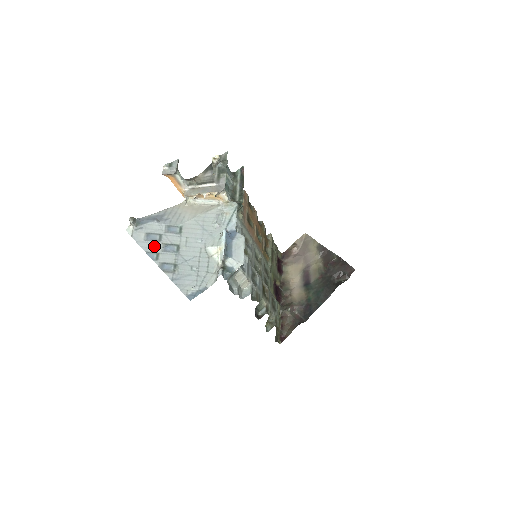
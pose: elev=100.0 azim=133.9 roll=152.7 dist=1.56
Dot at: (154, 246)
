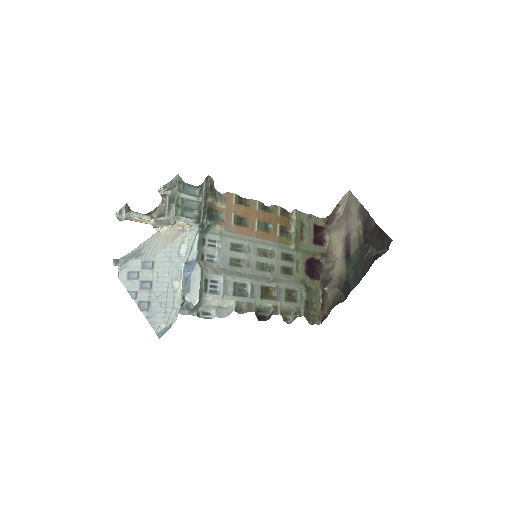
Dot at: (134, 285)
